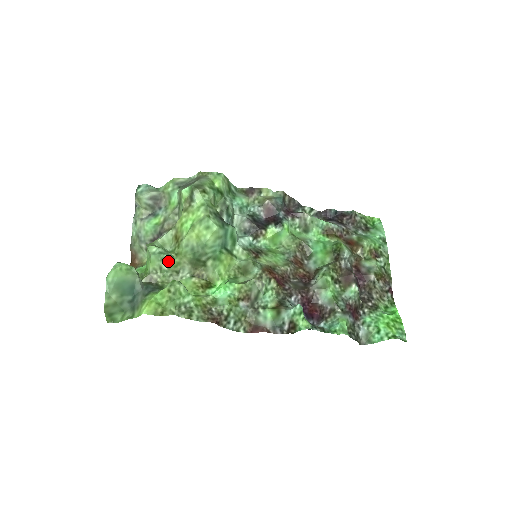
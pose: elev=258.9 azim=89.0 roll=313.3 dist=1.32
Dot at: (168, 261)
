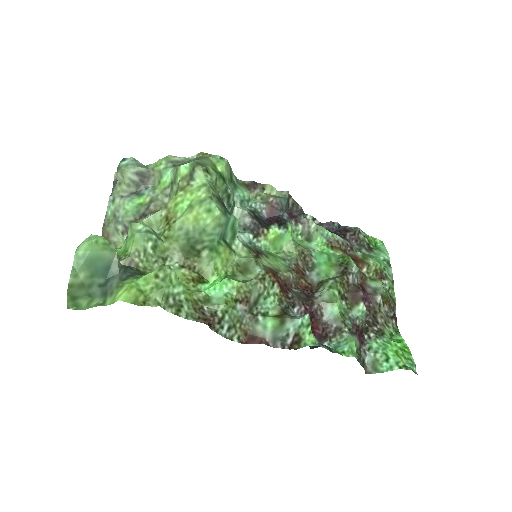
Dot at: (155, 243)
